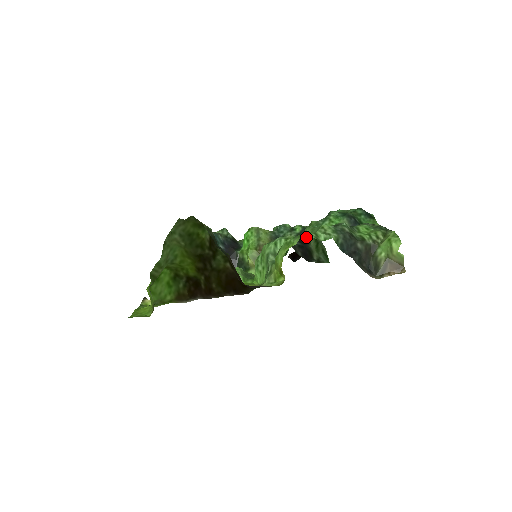
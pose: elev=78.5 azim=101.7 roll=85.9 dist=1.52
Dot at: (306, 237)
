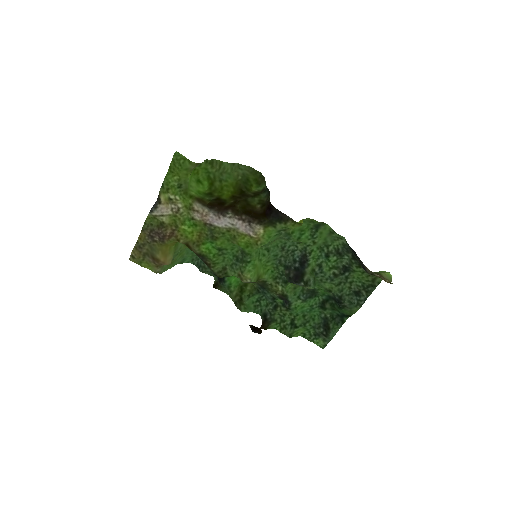
Dot at: (308, 260)
